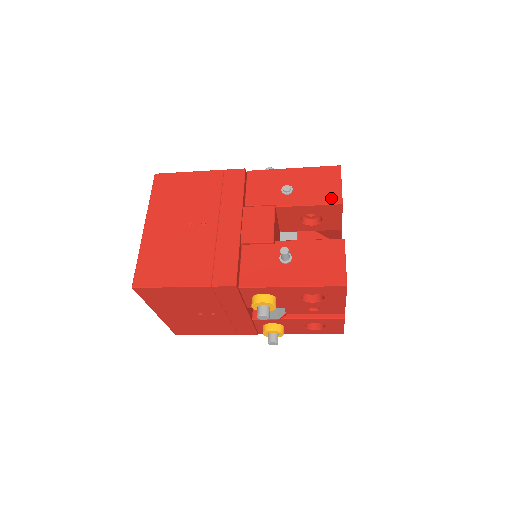
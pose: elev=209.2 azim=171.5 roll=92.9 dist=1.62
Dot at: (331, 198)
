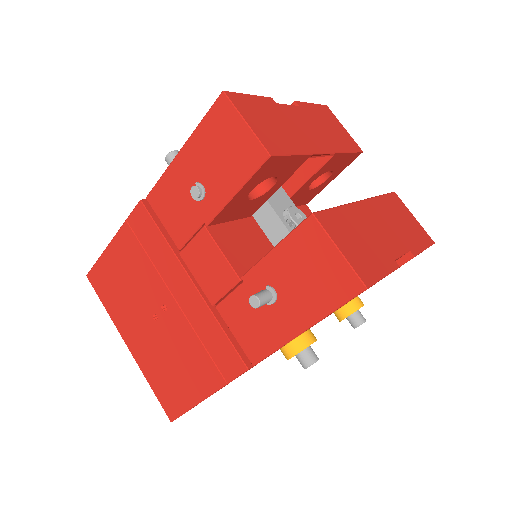
Dot at: (251, 159)
